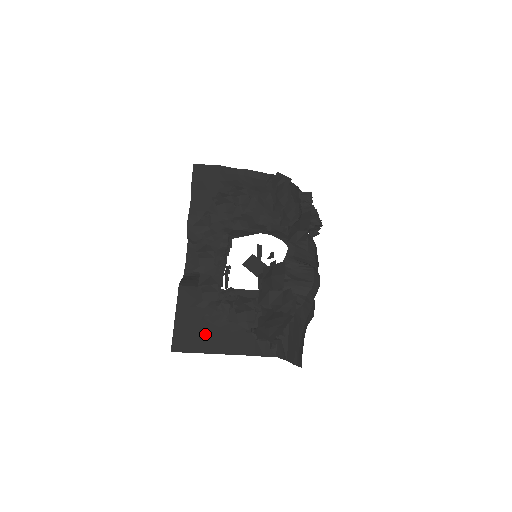
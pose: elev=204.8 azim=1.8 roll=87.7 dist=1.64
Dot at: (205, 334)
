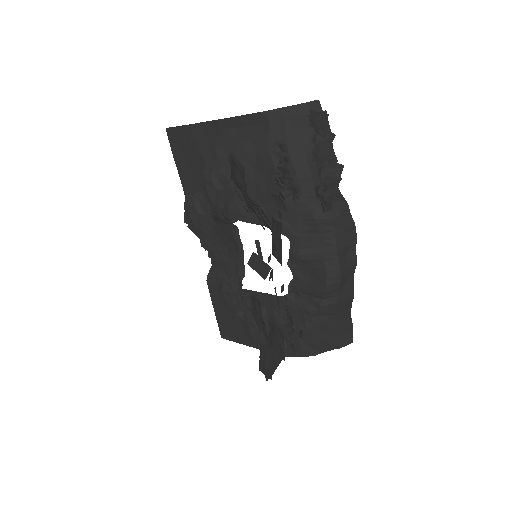
Dot at: (239, 329)
